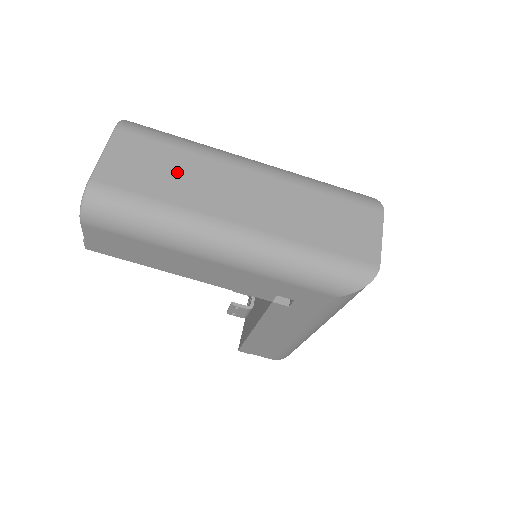
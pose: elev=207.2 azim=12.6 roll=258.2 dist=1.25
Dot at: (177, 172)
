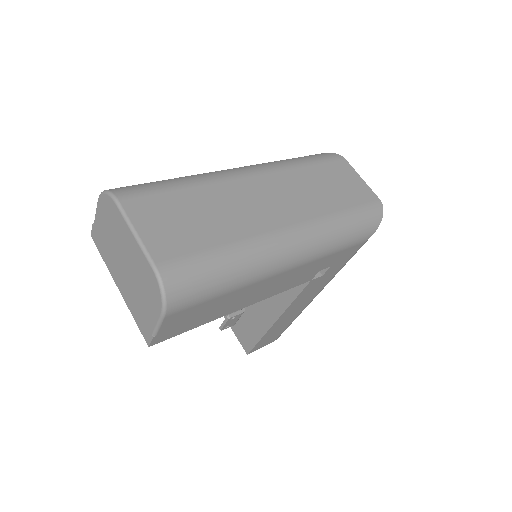
Dot at: (208, 211)
